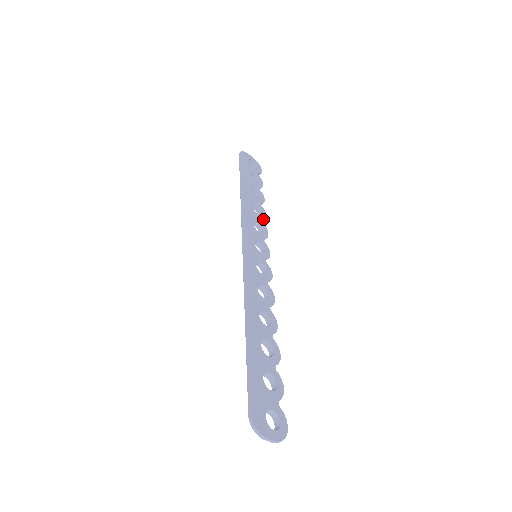
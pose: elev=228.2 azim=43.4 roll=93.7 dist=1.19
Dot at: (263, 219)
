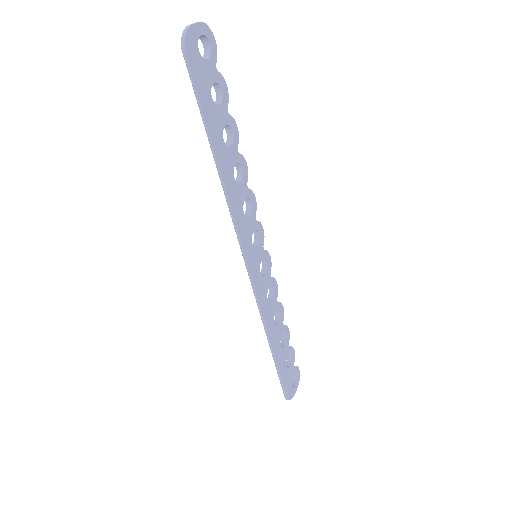
Dot at: (247, 180)
